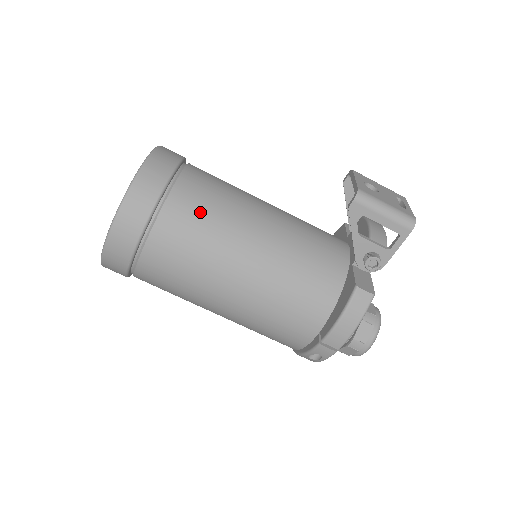
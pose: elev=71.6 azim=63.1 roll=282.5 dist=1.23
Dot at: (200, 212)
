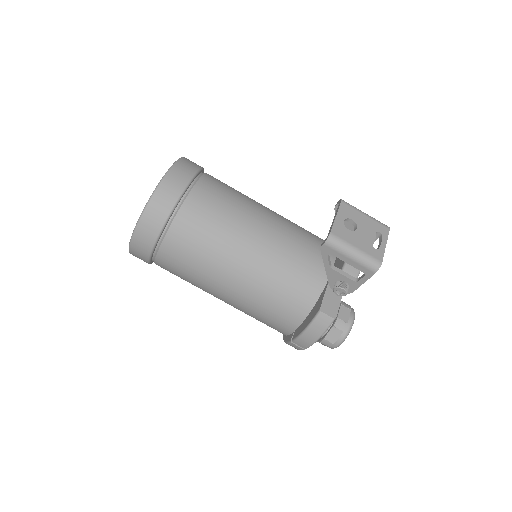
Dot at: (200, 232)
